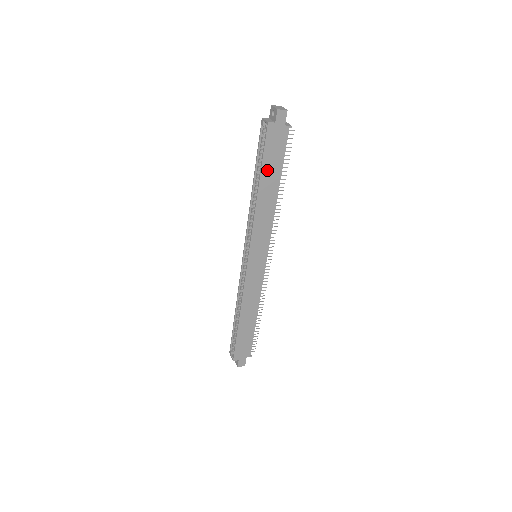
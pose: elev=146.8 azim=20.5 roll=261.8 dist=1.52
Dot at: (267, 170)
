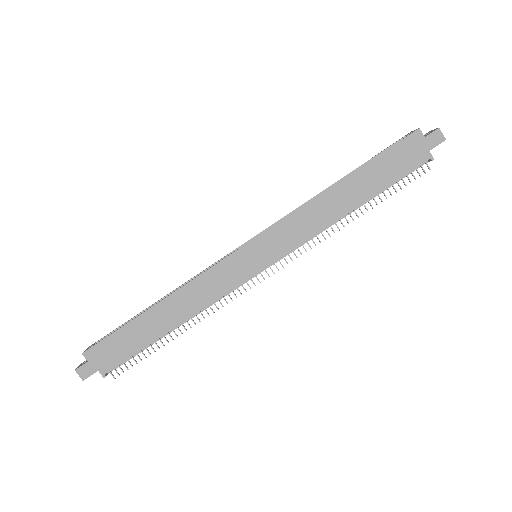
Dot at: (370, 172)
